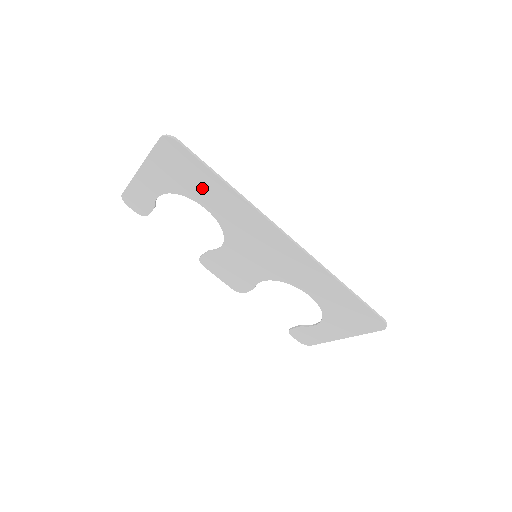
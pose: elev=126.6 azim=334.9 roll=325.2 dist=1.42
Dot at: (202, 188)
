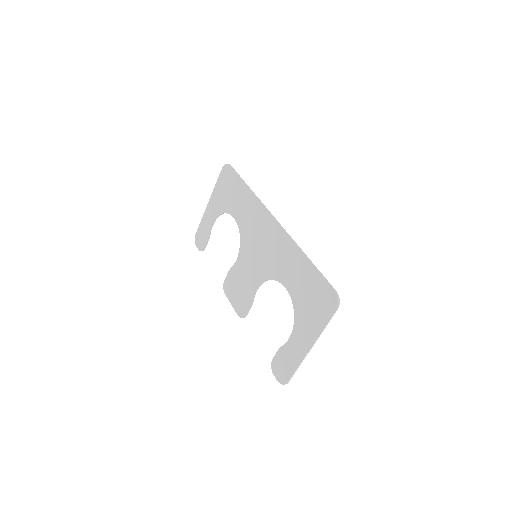
Dot at: (235, 198)
